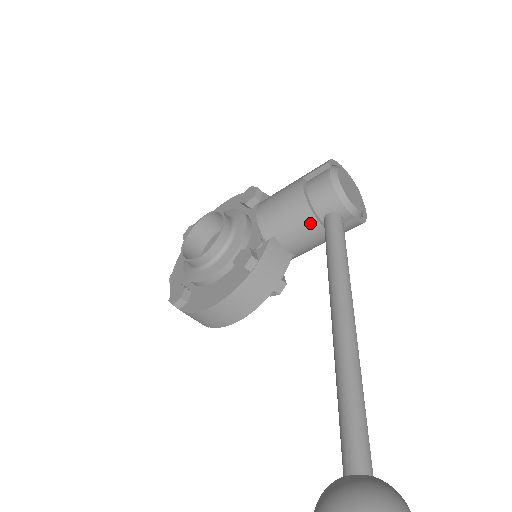
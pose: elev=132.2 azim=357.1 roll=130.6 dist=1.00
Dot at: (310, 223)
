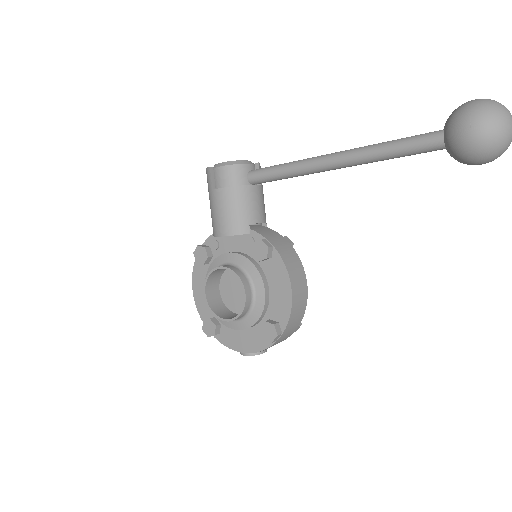
Dot at: (250, 192)
